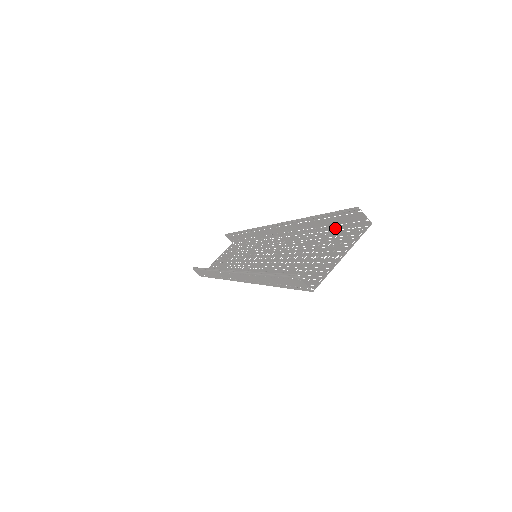
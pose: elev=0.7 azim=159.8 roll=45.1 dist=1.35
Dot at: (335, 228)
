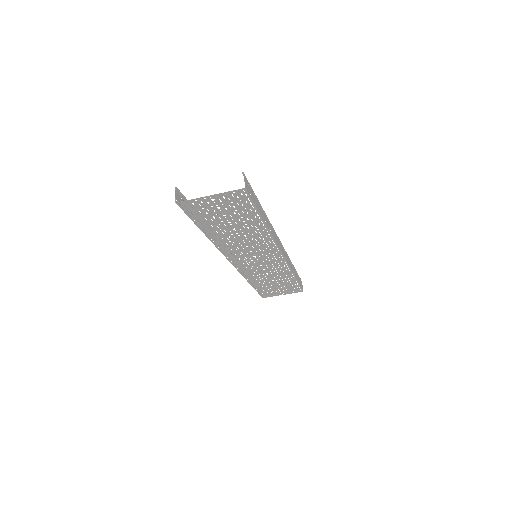
Dot at: (259, 212)
